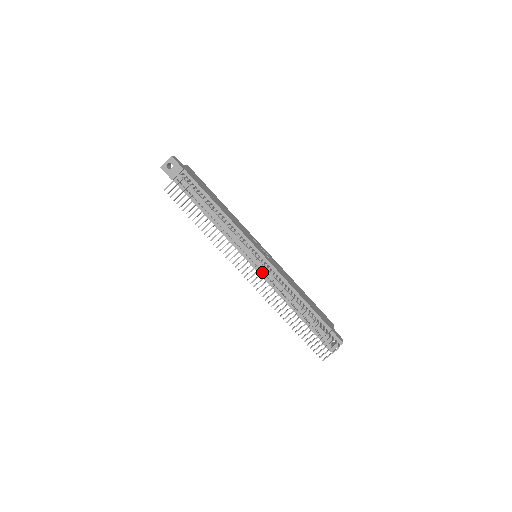
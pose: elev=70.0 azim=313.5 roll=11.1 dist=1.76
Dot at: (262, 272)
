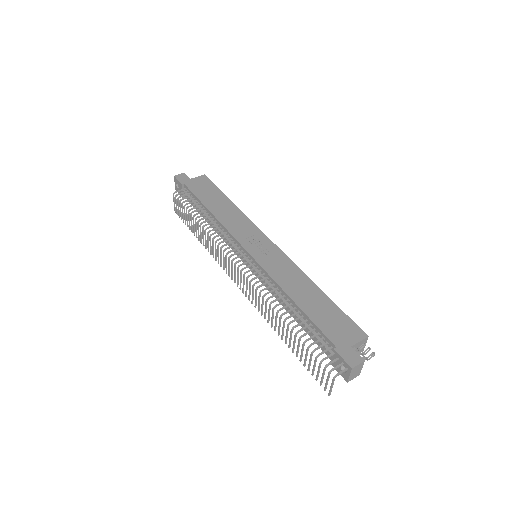
Dot at: occluded
